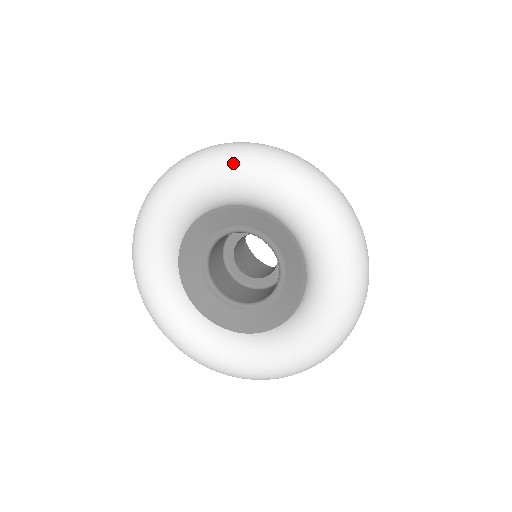
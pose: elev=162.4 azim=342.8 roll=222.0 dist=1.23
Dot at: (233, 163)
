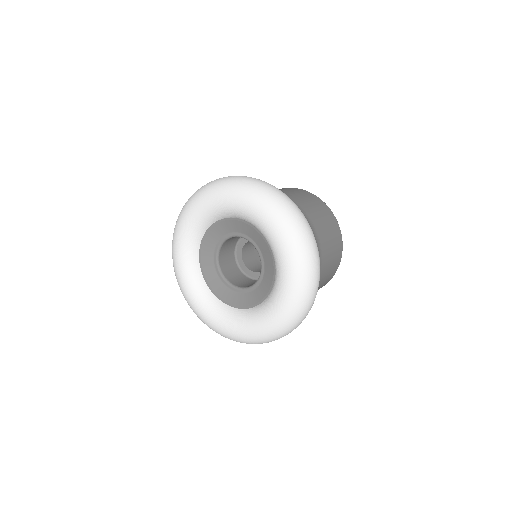
Dot at: (273, 214)
